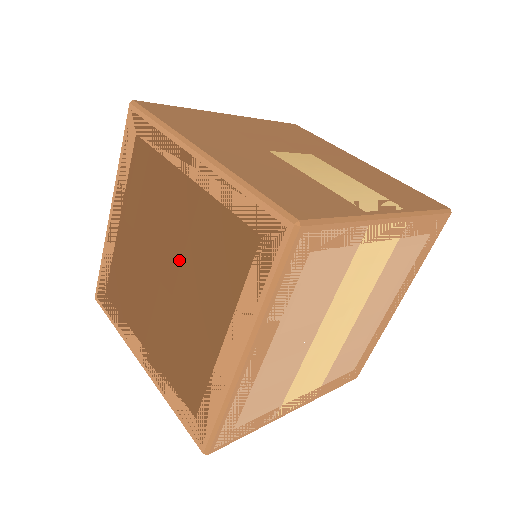
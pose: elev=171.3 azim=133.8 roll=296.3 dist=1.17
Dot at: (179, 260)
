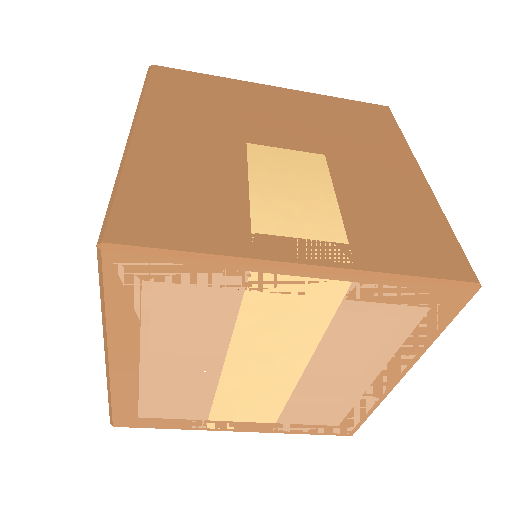
Dot at: occluded
